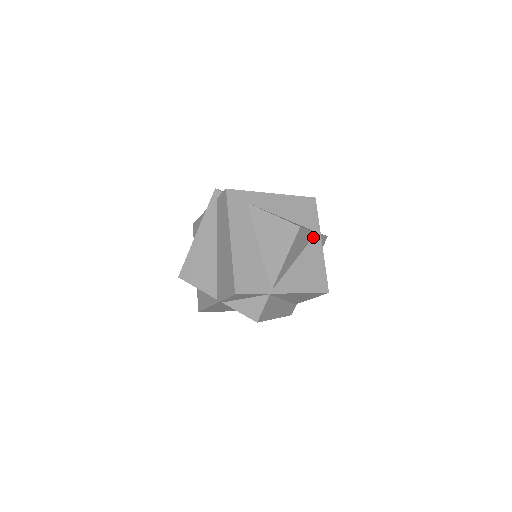
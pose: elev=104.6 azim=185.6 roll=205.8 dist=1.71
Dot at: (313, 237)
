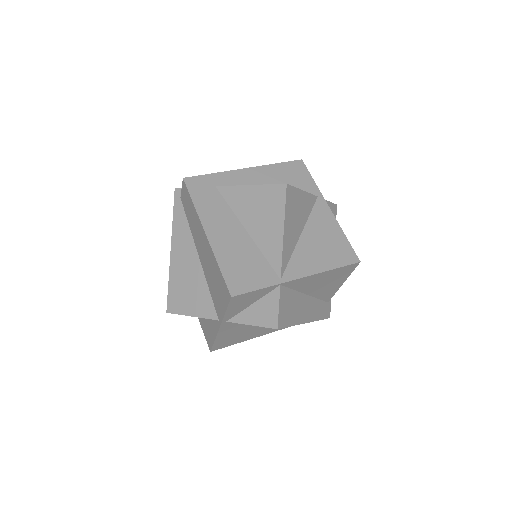
Dot at: (315, 203)
